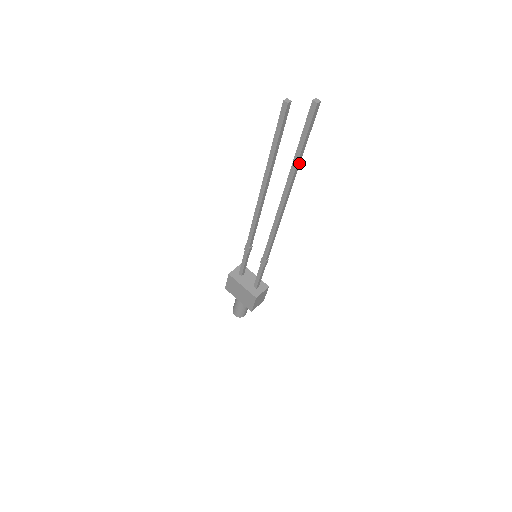
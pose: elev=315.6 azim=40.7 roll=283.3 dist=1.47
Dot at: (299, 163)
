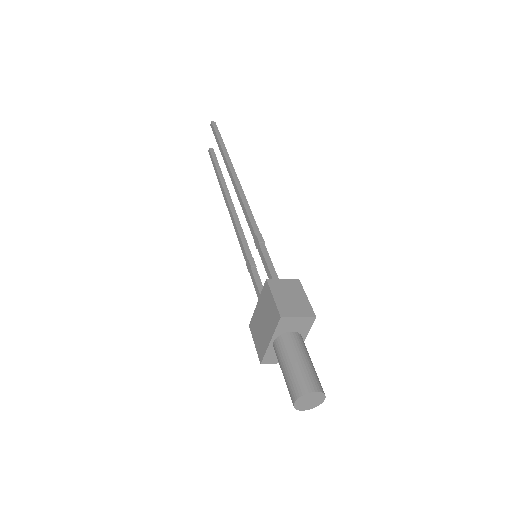
Dot at: (225, 149)
